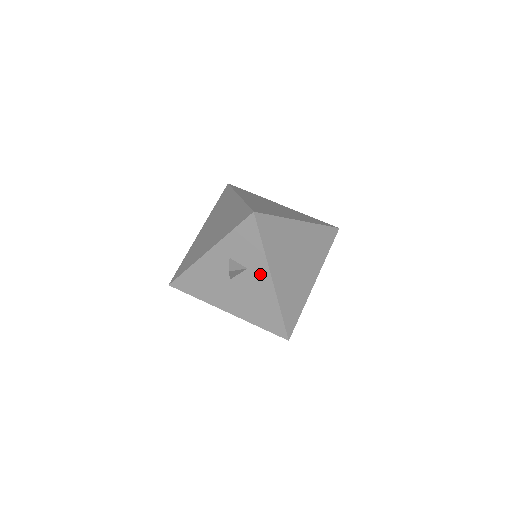
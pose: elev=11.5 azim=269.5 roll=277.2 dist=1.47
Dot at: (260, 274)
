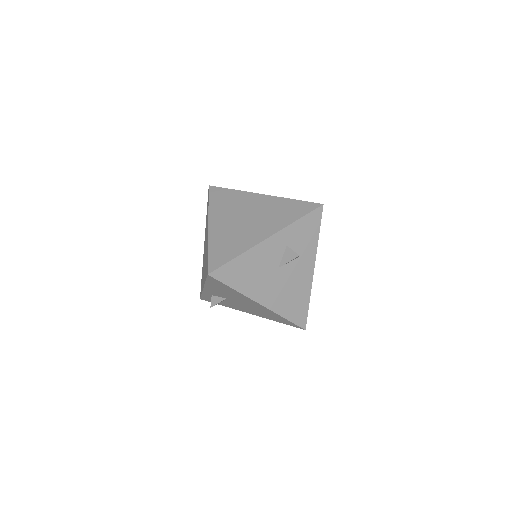
Dot at: (307, 263)
